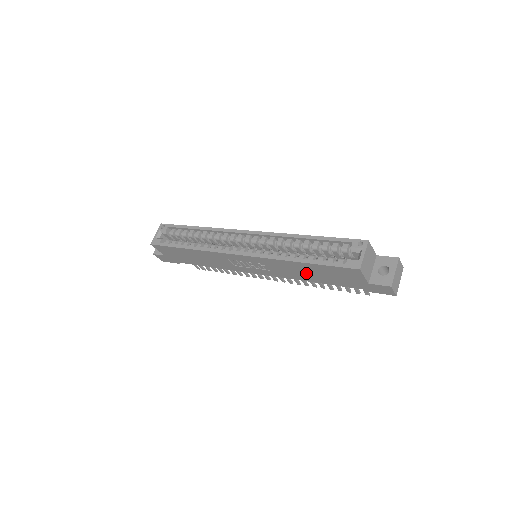
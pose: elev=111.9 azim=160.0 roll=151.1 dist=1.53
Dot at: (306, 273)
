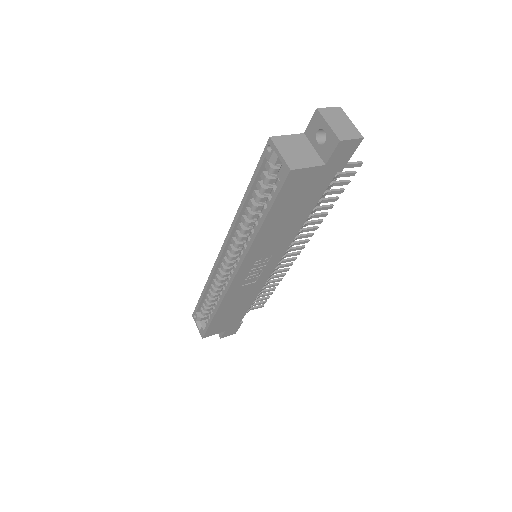
Dot at: (286, 224)
